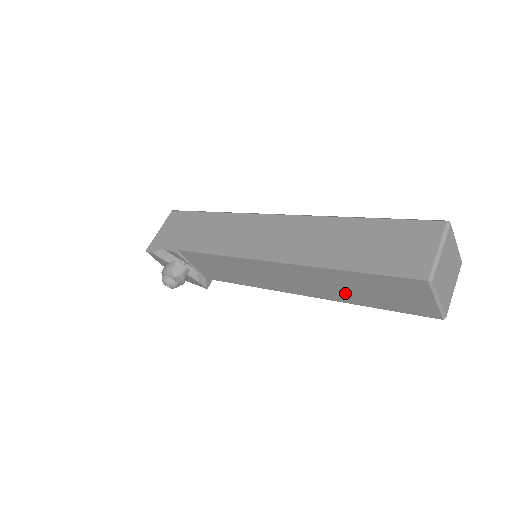
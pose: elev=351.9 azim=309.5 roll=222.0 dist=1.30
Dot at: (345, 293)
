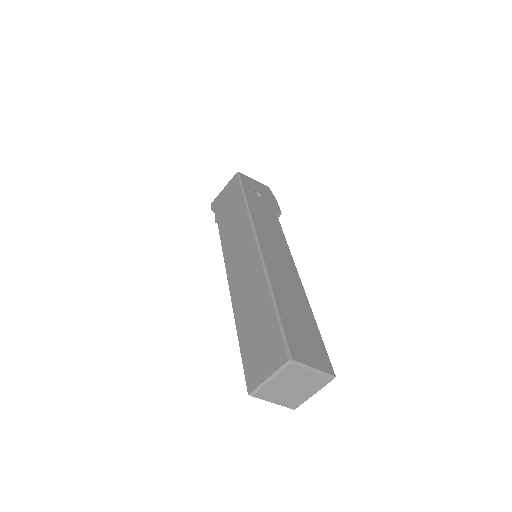
Dot at: occluded
